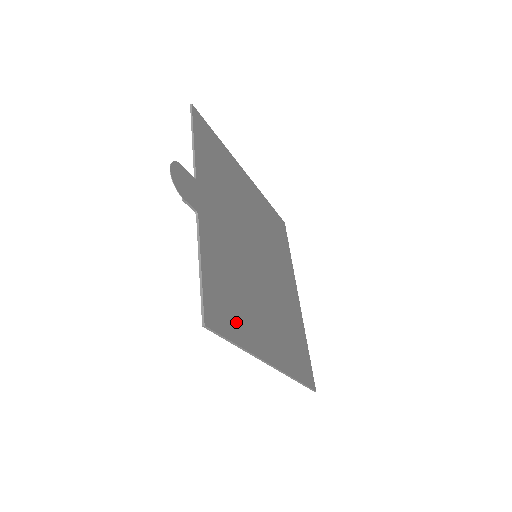
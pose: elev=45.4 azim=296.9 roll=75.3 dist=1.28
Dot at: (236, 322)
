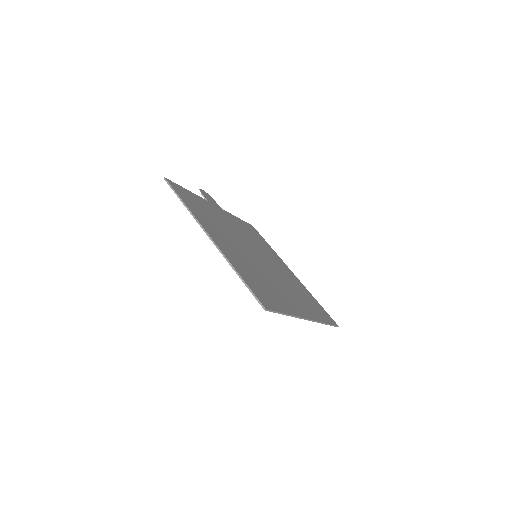
Dot at: (192, 206)
